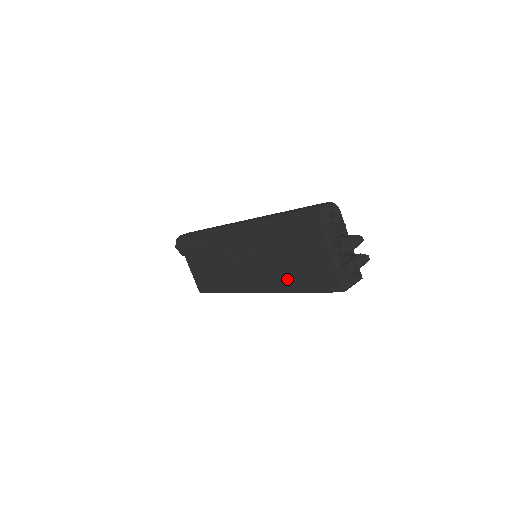
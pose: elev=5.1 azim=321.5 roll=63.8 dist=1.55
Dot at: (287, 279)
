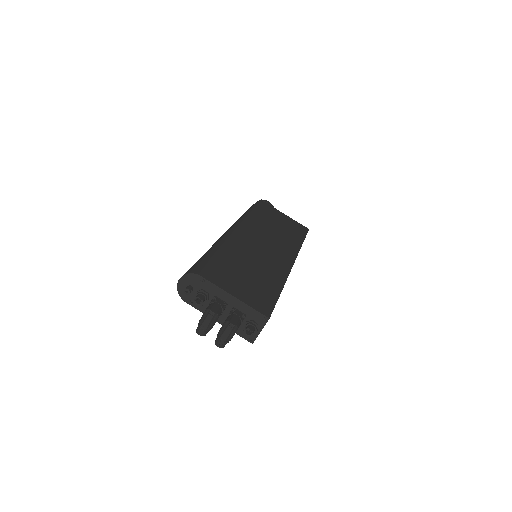
Dot at: occluded
